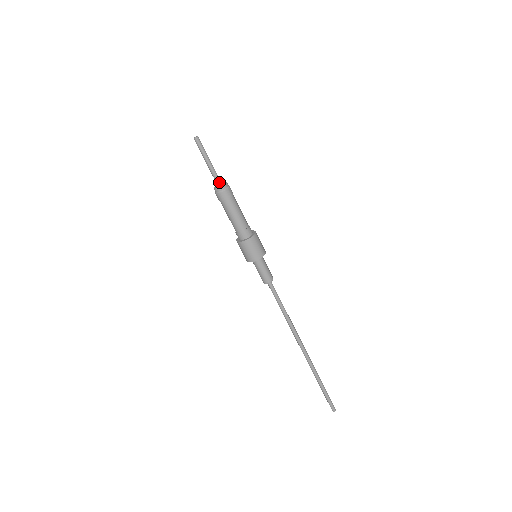
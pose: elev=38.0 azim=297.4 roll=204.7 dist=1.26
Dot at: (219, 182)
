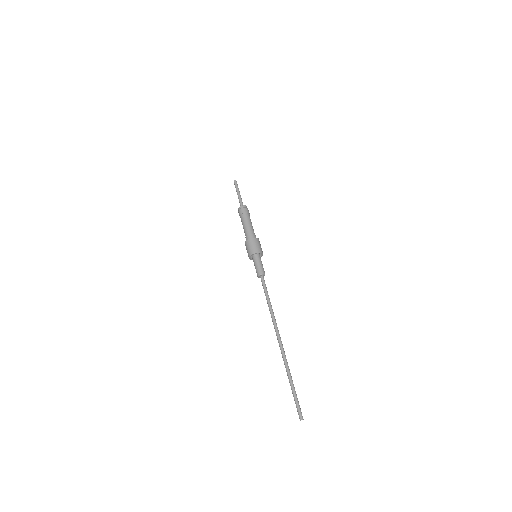
Dot at: (242, 205)
